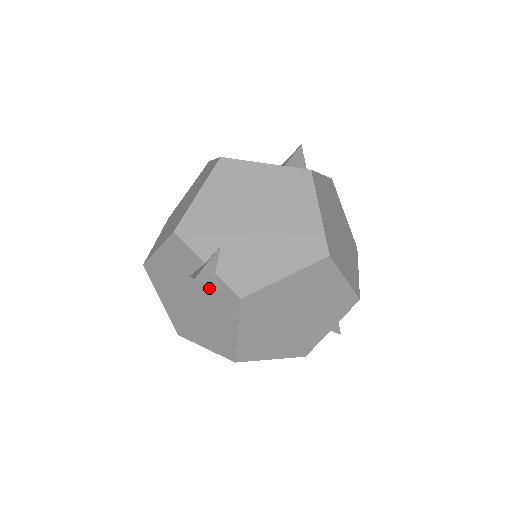
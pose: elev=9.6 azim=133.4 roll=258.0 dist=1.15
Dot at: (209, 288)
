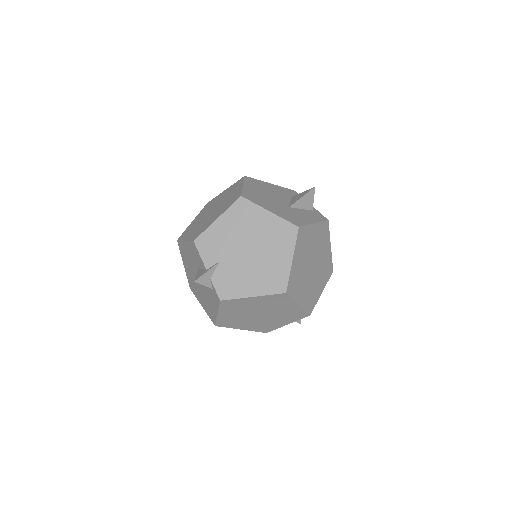
Dot at: occluded
